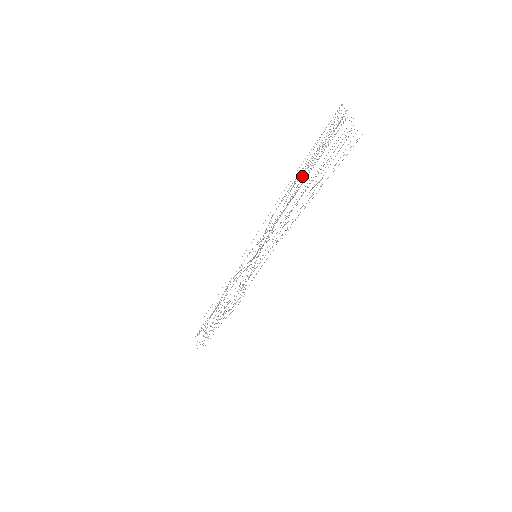
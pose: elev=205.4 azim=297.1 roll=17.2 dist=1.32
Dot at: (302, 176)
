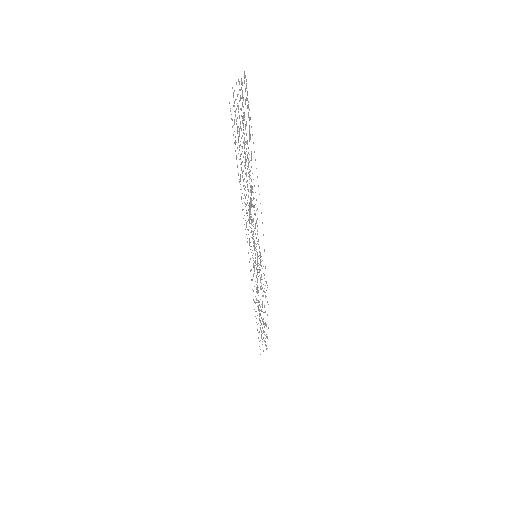
Dot at: occluded
